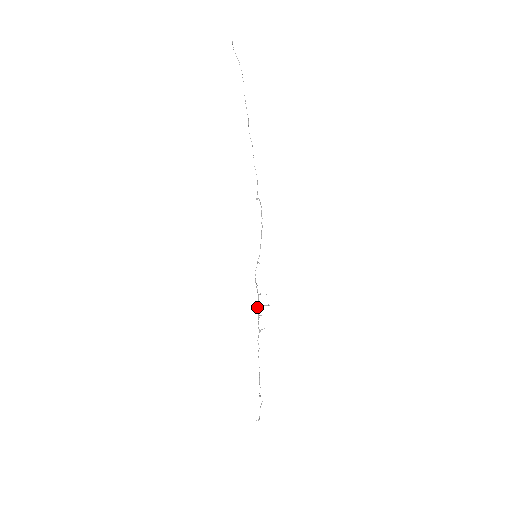
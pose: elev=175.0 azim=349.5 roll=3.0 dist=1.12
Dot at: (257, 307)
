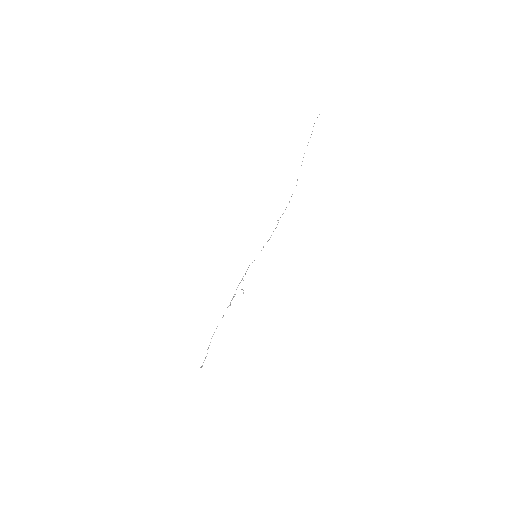
Dot at: occluded
